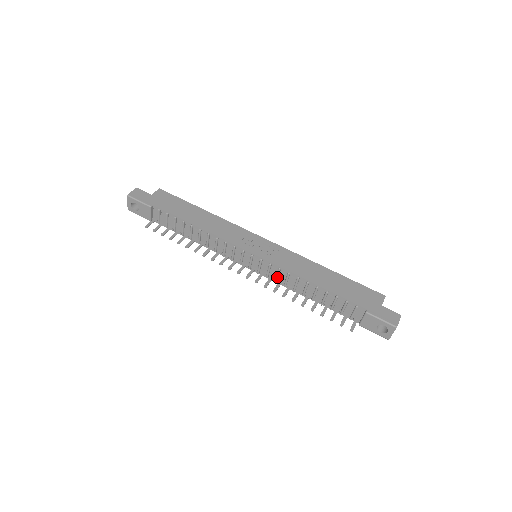
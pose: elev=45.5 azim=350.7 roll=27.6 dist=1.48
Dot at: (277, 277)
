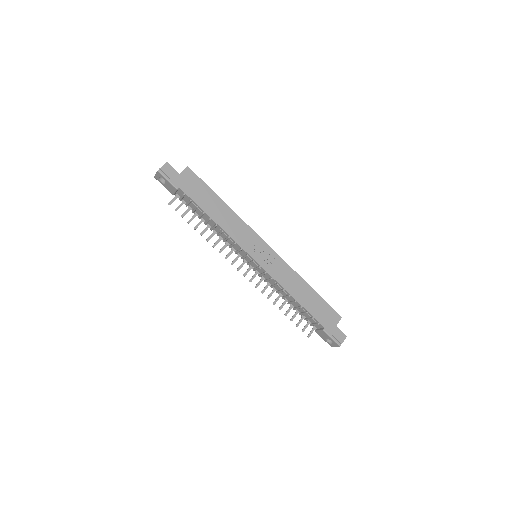
Dot at: (268, 281)
